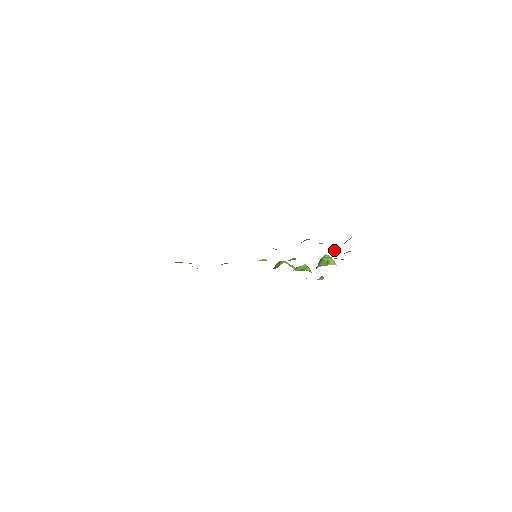
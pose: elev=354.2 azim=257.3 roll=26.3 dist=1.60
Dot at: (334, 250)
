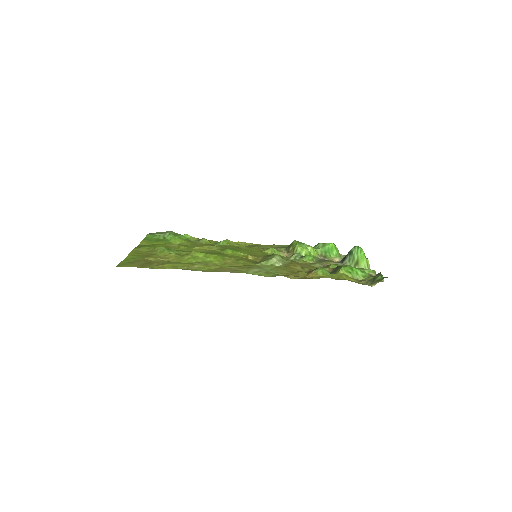
Dot at: (360, 274)
